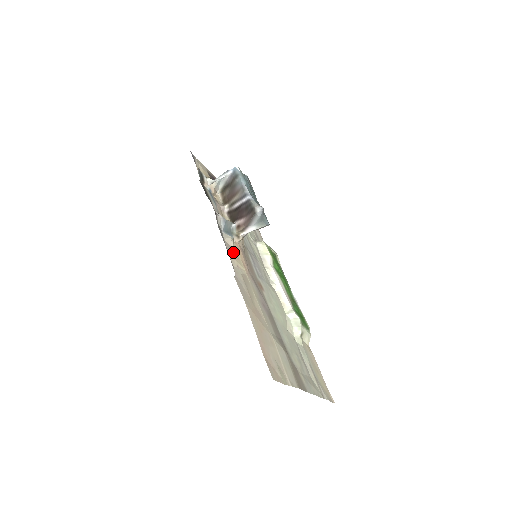
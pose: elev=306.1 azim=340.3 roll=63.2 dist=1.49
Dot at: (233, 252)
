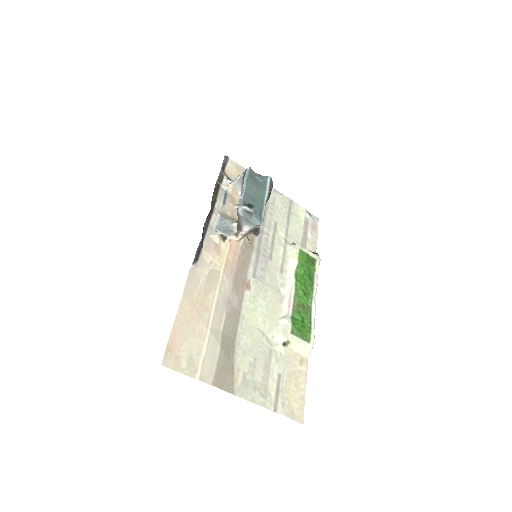
Dot at: (215, 248)
